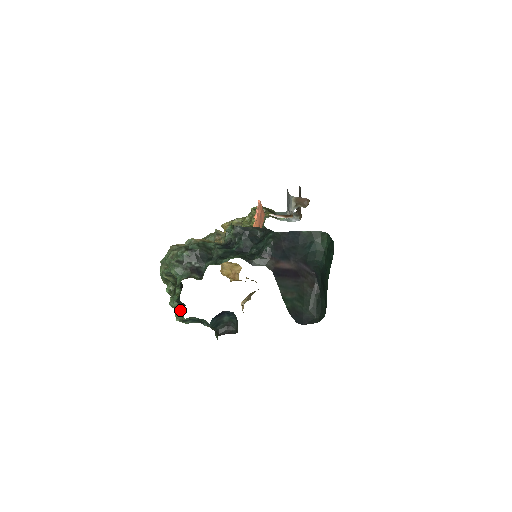
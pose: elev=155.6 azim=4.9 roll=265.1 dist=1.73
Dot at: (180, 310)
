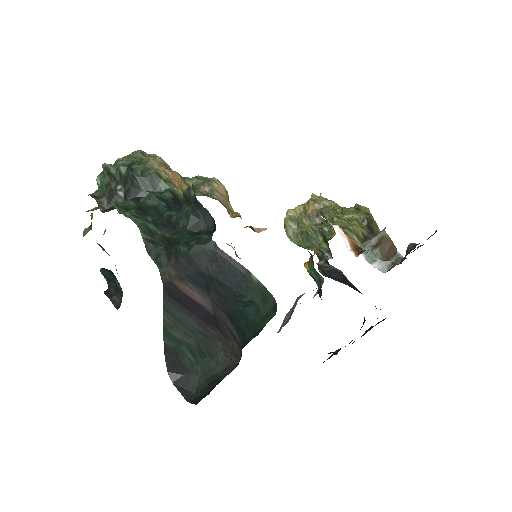
Dot at: (89, 227)
